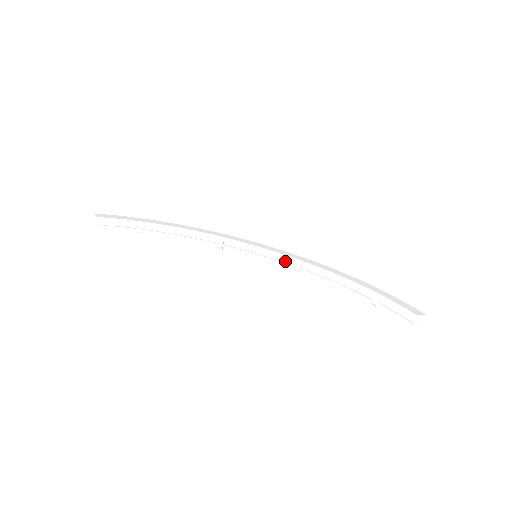
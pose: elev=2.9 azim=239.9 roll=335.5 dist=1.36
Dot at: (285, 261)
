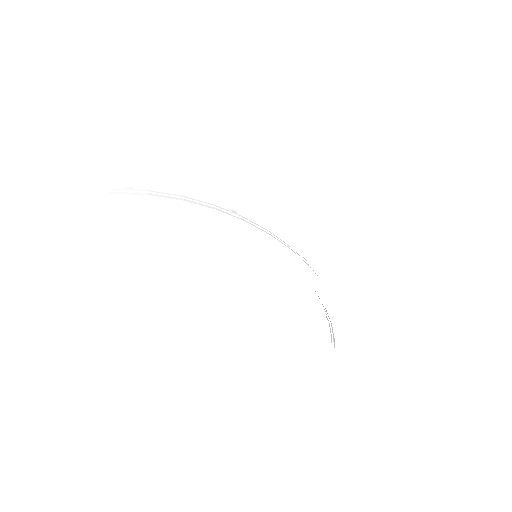
Dot at: occluded
